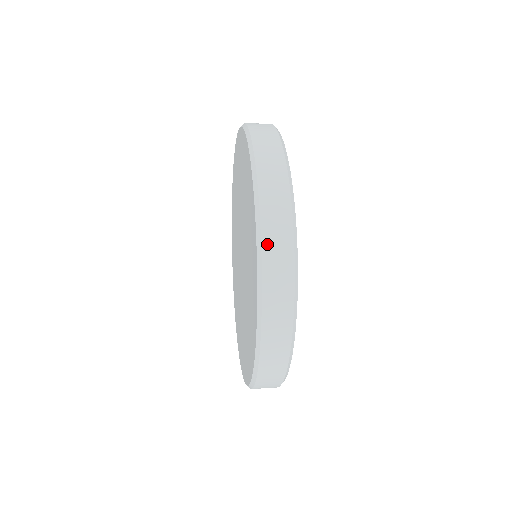
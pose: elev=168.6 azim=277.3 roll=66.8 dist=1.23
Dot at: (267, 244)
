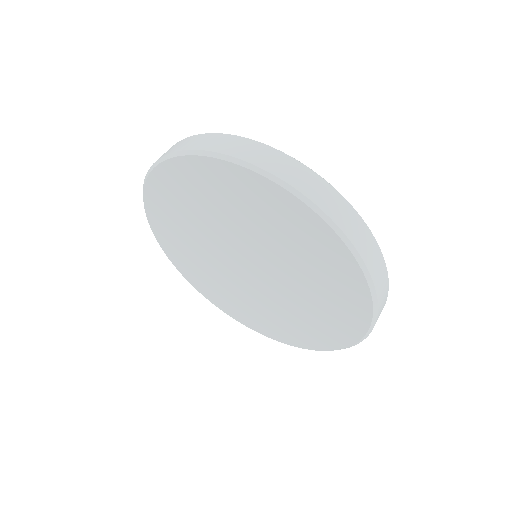
Dot at: (366, 257)
